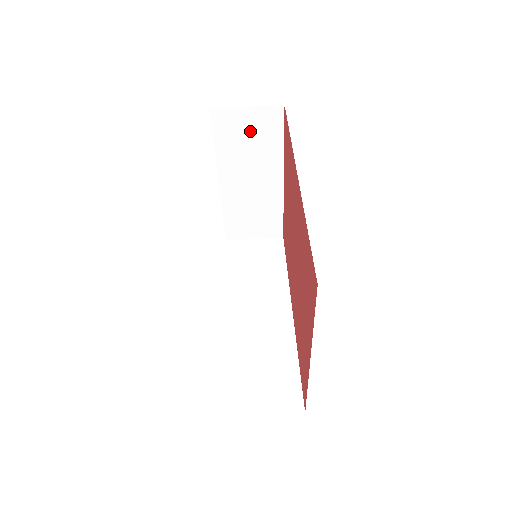
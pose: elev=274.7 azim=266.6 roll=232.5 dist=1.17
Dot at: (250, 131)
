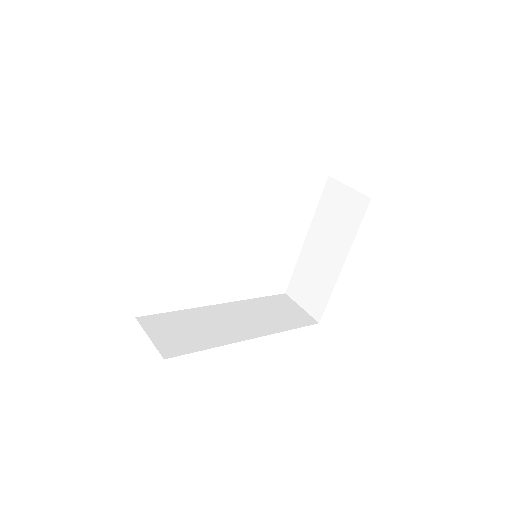
Dot at: (342, 207)
